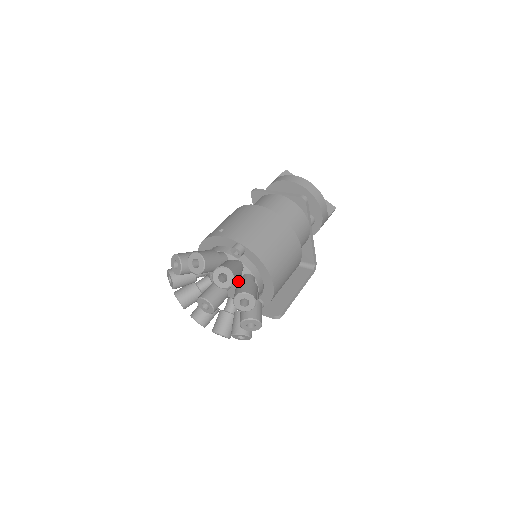
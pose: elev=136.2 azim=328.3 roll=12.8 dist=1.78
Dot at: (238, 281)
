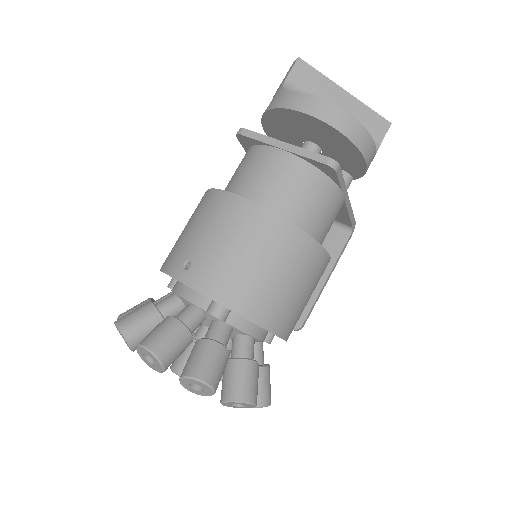
Dot at: occluded
